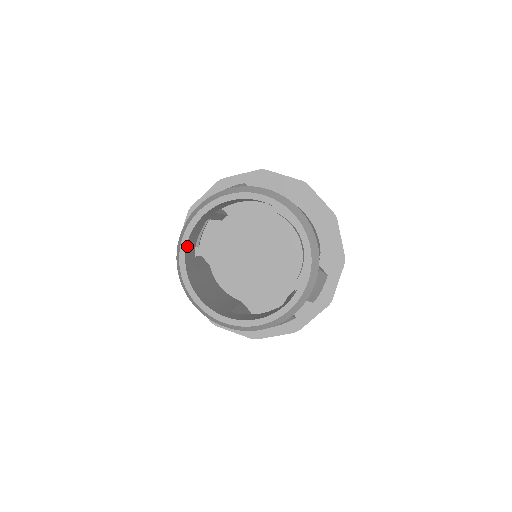
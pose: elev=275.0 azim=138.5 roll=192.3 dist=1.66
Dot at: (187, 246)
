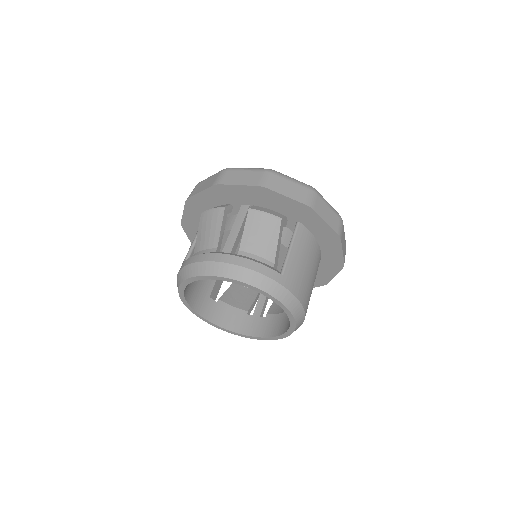
Dot at: occluded
